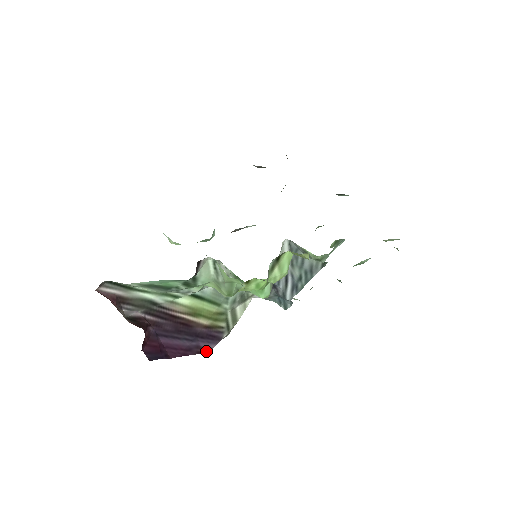
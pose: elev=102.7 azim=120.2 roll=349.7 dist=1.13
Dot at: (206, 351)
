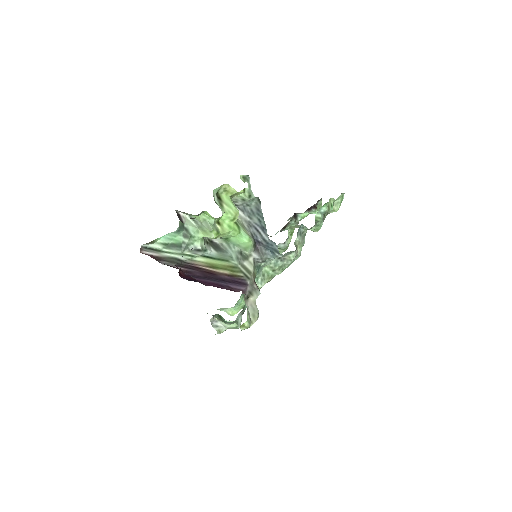
Dot at: (239, 291)
